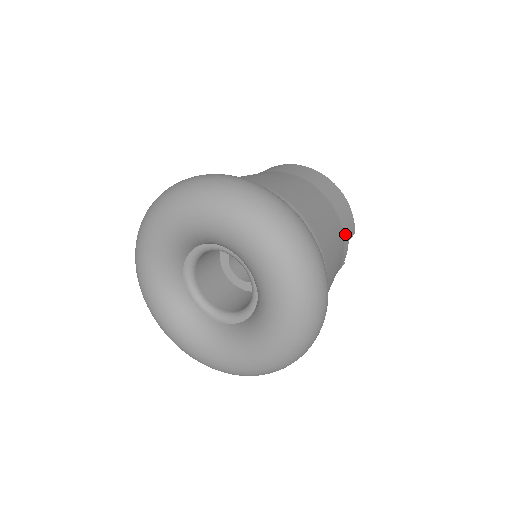
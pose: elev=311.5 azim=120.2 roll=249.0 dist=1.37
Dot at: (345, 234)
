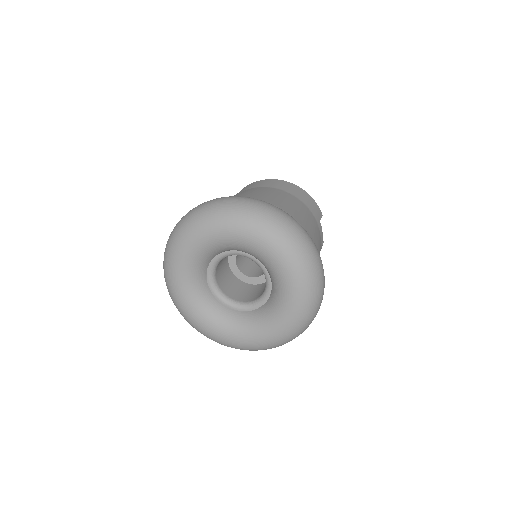
Dot at: (315, 216)
